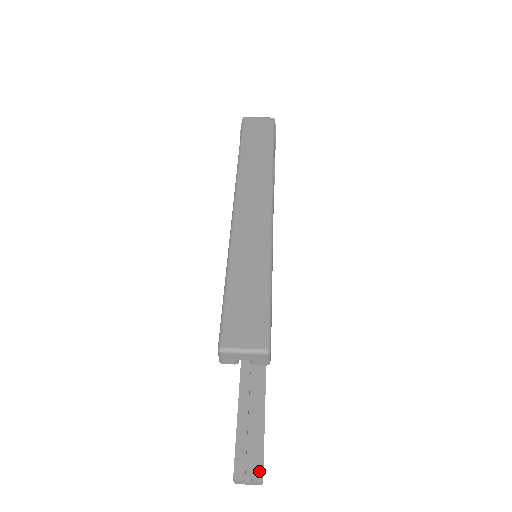
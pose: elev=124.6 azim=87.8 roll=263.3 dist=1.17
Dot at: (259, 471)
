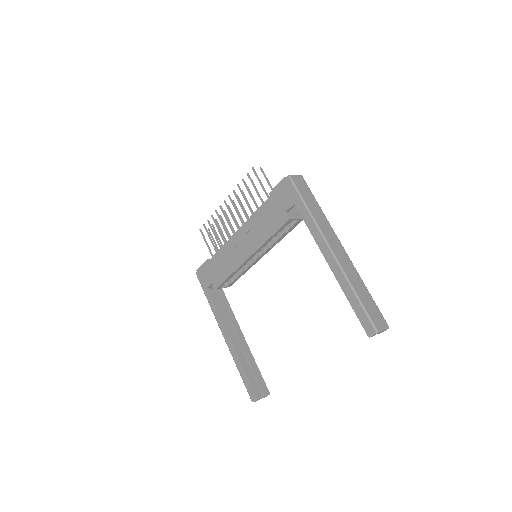
Dot at: (266, 390)
